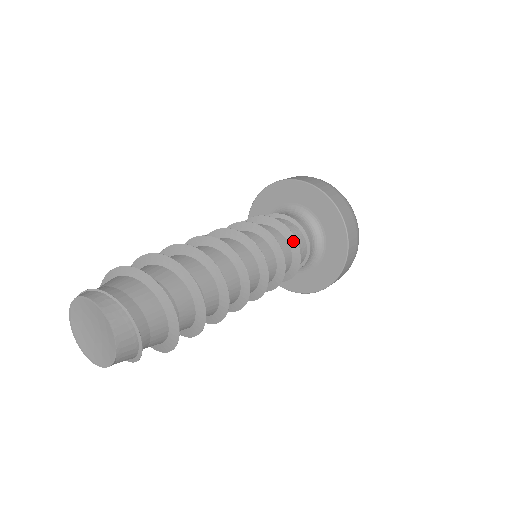
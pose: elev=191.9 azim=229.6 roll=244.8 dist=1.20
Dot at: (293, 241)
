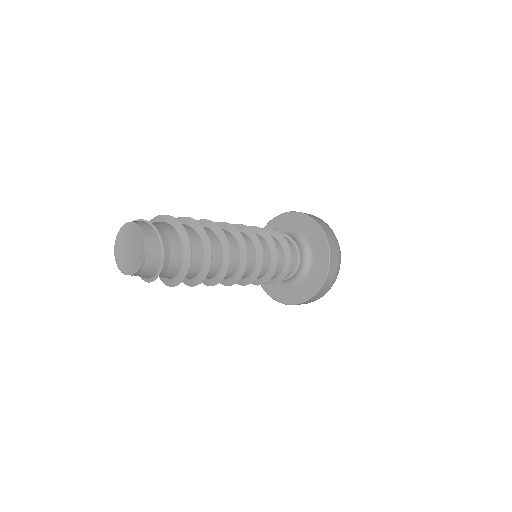
Dot at: (280, 236)
